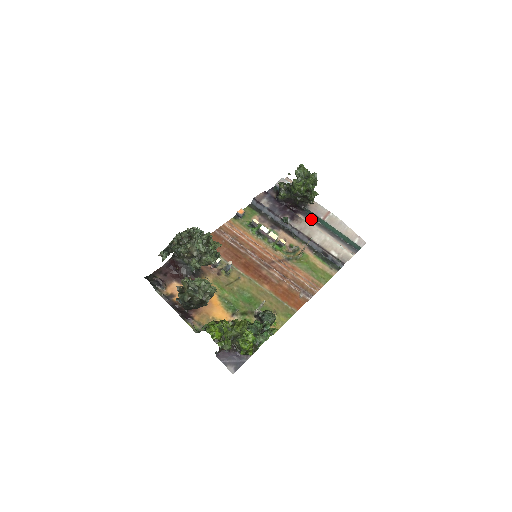
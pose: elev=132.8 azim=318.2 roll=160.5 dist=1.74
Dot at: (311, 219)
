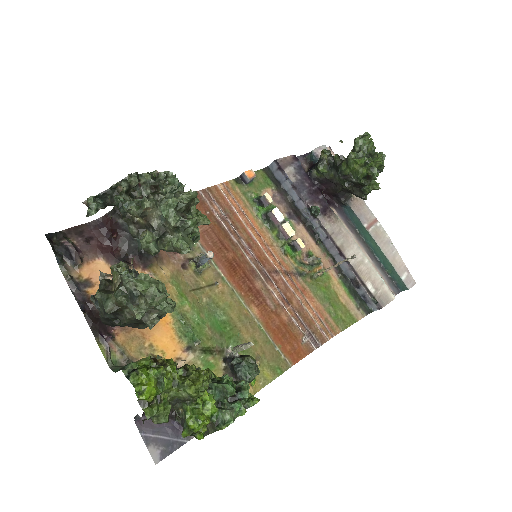
Dot at: (348, 222)
